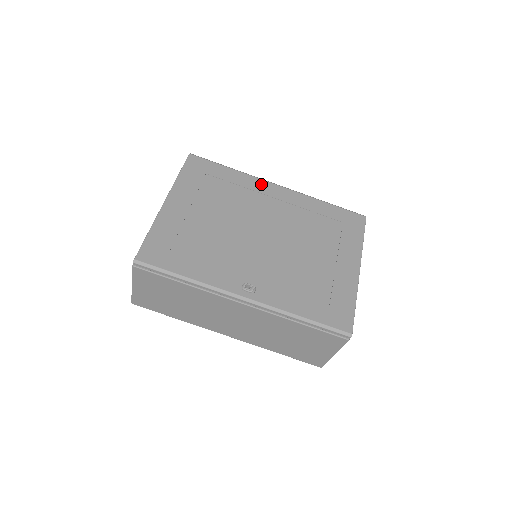
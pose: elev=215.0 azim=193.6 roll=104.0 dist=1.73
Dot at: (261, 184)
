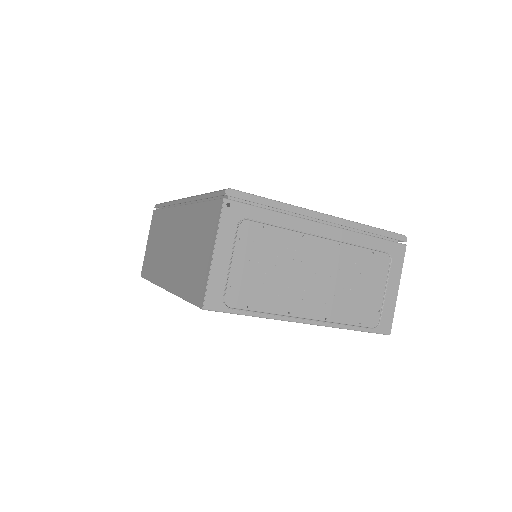
Dot at: occluded
